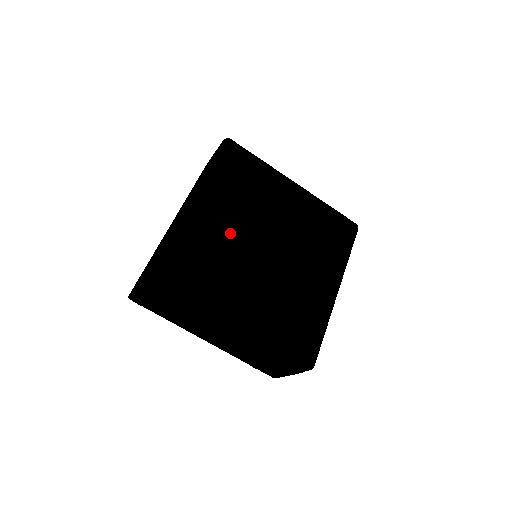
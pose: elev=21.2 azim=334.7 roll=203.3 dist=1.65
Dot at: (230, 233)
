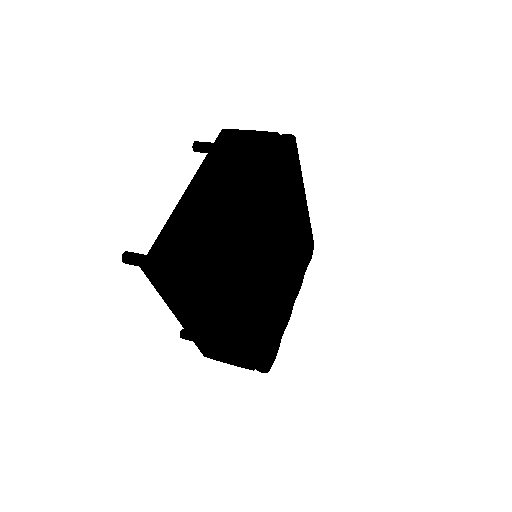
Dot at: (273, 300)
